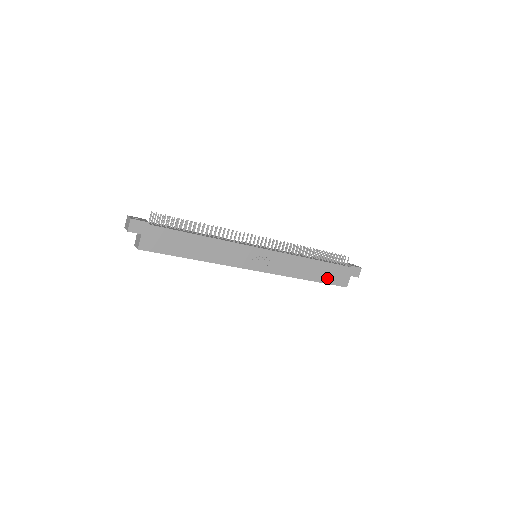
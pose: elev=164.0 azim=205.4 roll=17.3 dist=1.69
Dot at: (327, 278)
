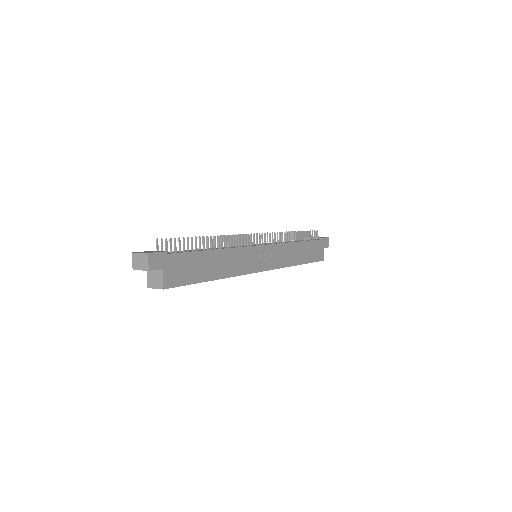
Dot at: (311, 257)
